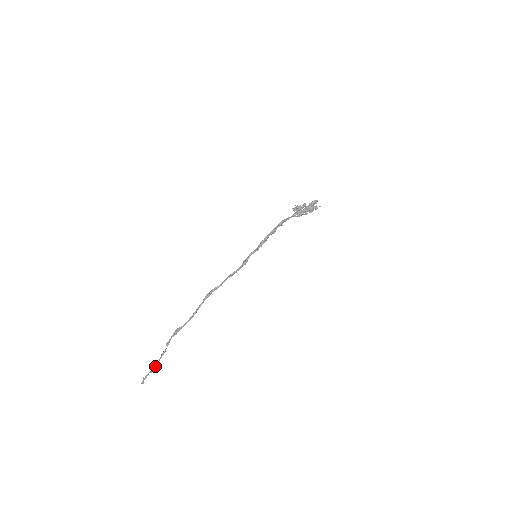
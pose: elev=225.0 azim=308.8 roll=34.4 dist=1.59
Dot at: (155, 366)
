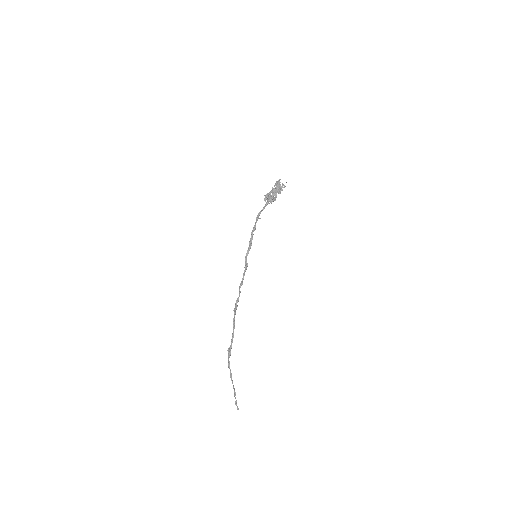
Dot at: occluded
